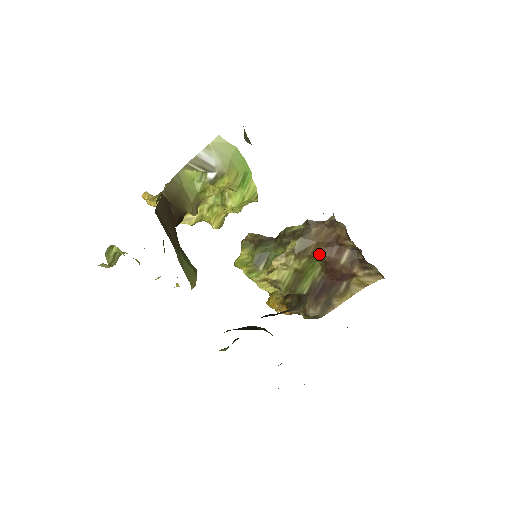
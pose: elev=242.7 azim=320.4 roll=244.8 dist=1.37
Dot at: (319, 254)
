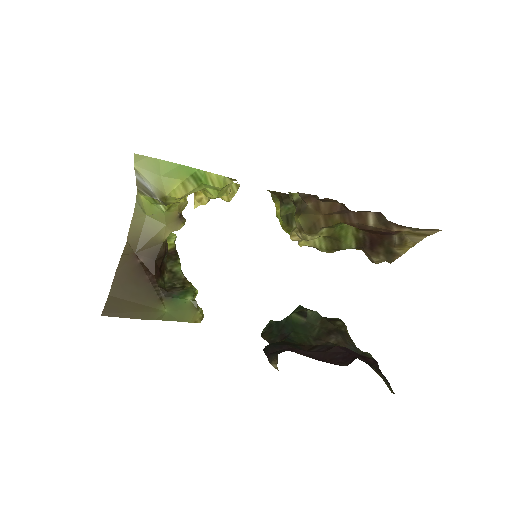
Dot at: (337, 222)
